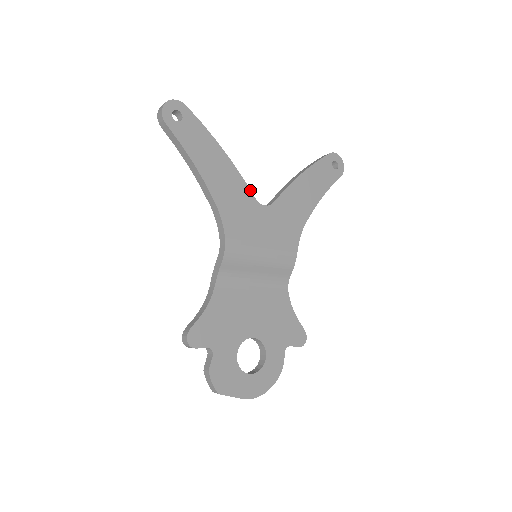
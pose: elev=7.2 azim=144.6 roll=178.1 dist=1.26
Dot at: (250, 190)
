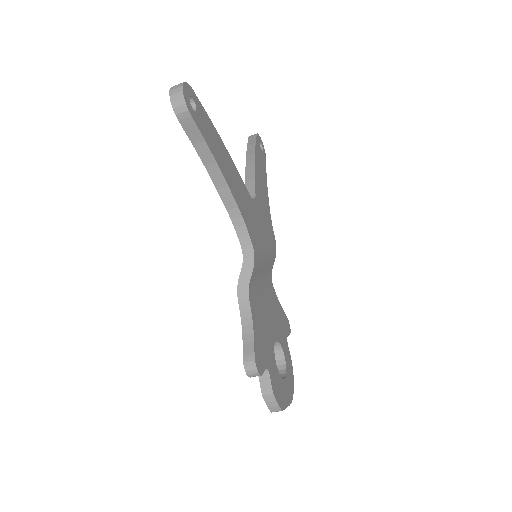
Dot at: occluded
